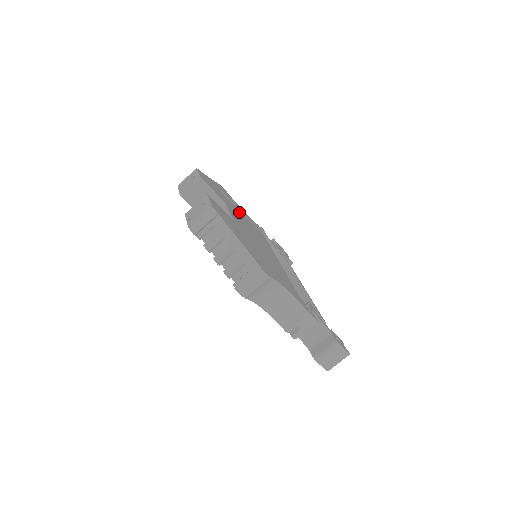
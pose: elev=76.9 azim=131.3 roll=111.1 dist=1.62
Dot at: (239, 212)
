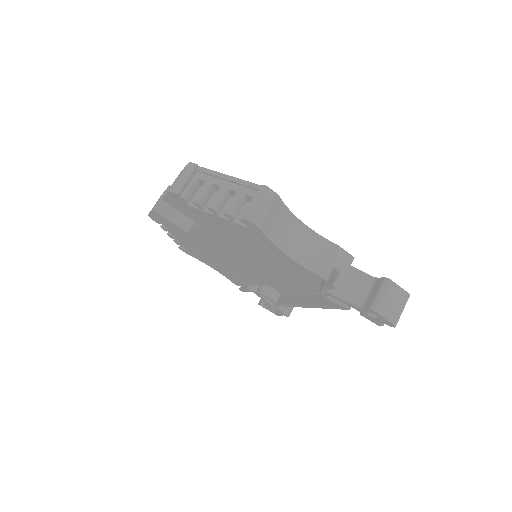
Dot at: occluded
